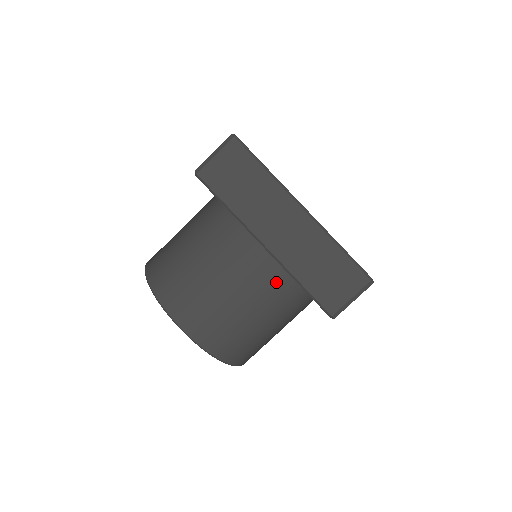
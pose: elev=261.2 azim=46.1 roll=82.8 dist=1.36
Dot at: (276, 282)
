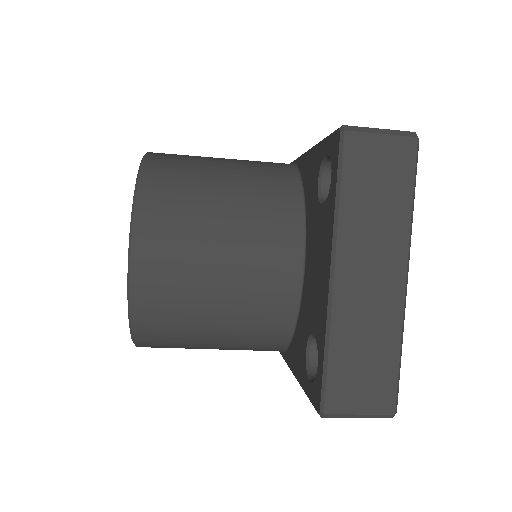
Dot at: (272, 309)
